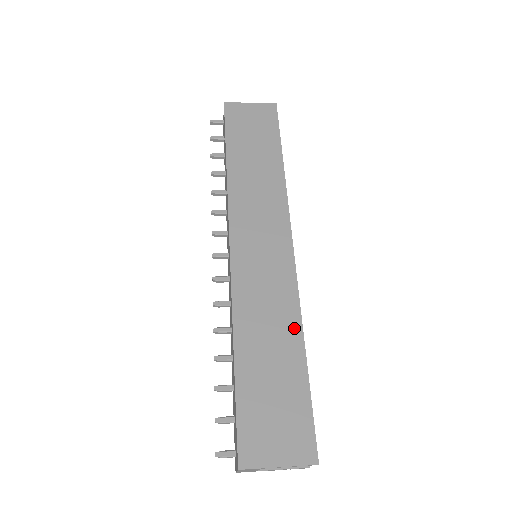
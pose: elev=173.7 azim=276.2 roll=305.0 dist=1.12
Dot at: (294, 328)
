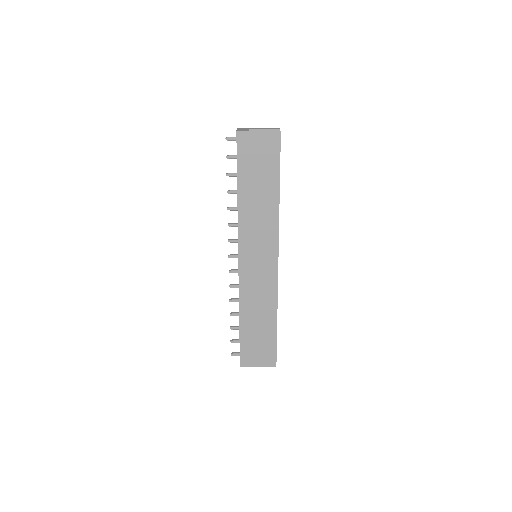
Dot at: (272, 309)
